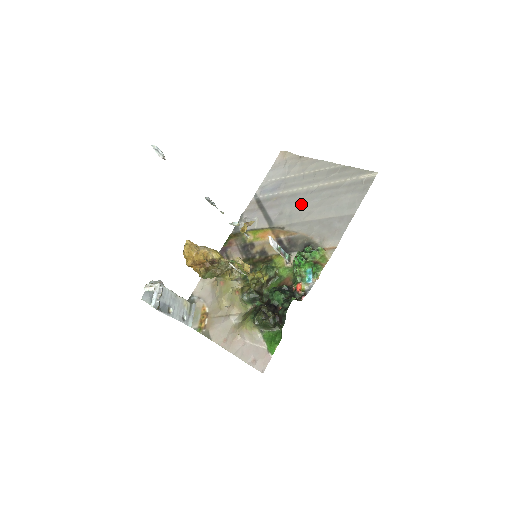
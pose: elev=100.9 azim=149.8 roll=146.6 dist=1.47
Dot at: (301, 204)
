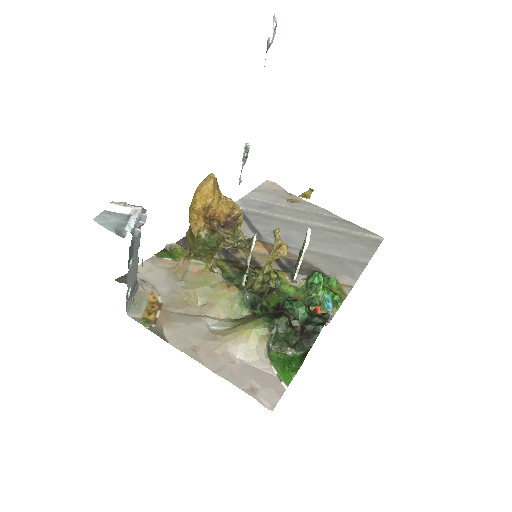
Dot at: (300, 233)
